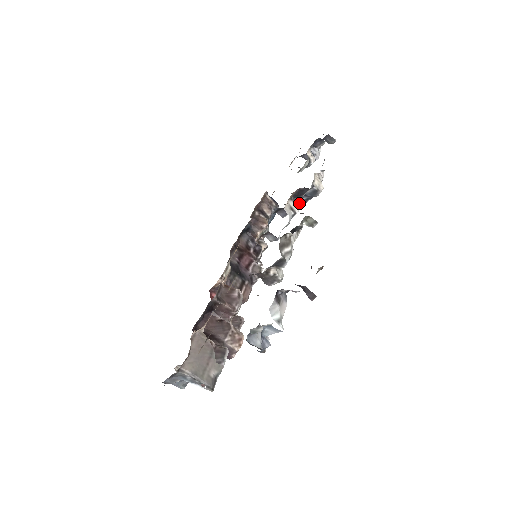
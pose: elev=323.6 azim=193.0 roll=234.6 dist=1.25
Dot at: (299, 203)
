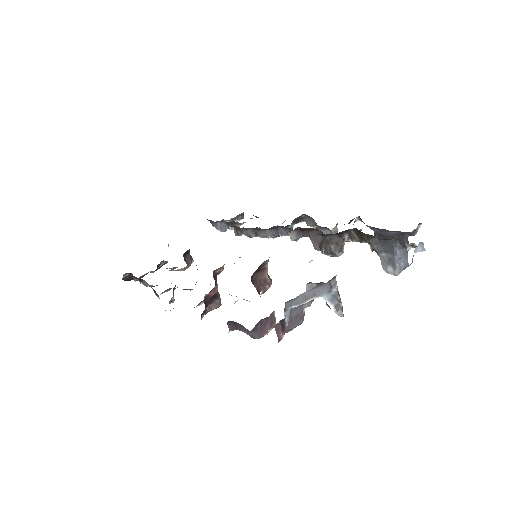
Dot at: occluded
